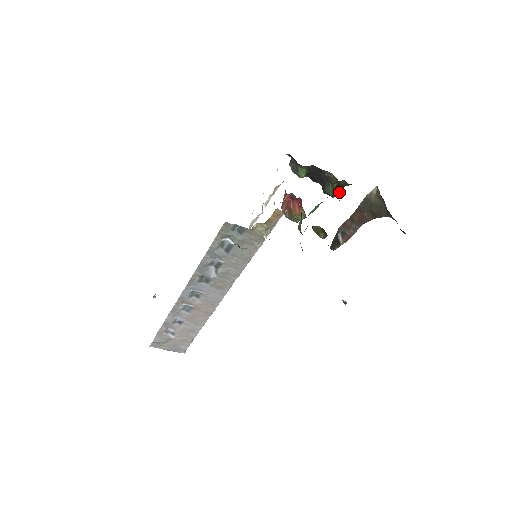
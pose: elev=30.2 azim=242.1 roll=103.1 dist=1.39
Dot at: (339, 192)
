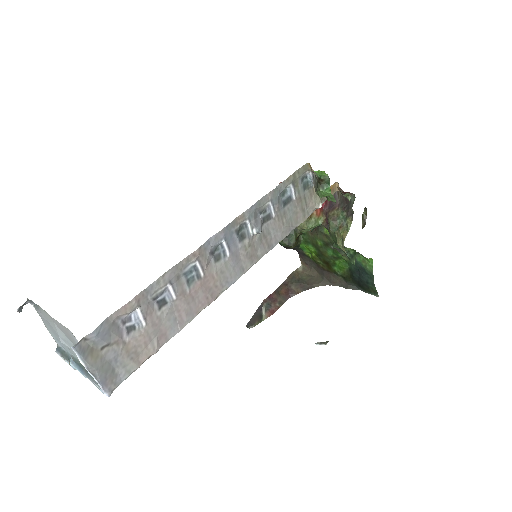
Dot at: occluded
